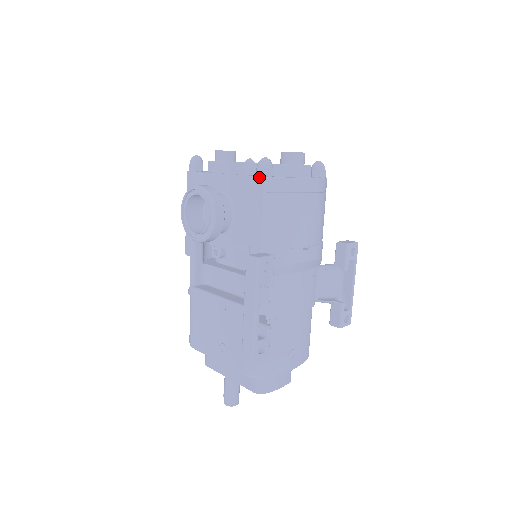
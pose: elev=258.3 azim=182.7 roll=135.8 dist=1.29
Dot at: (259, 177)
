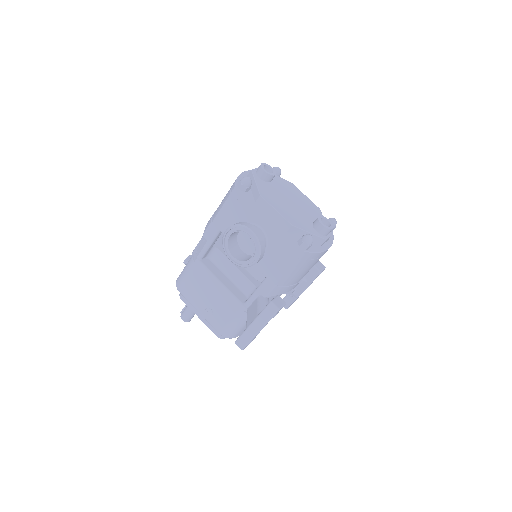
Dot at: (300, 248)
